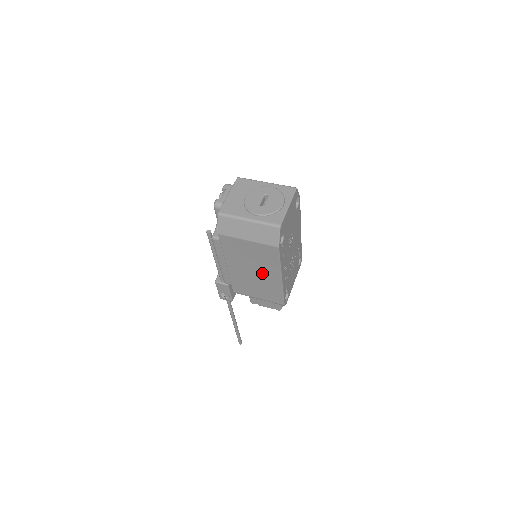
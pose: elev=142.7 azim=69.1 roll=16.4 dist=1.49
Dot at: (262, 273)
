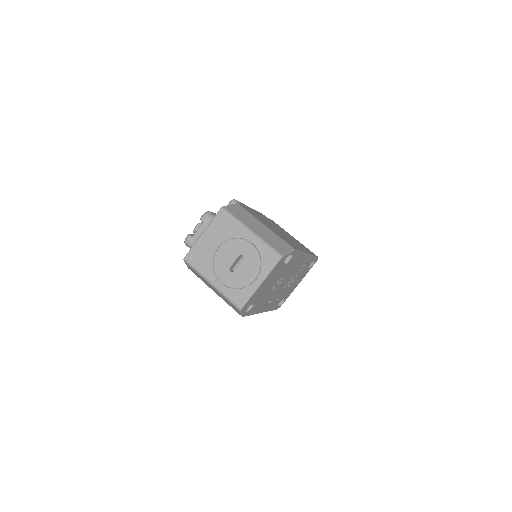
Dot at: occluded
